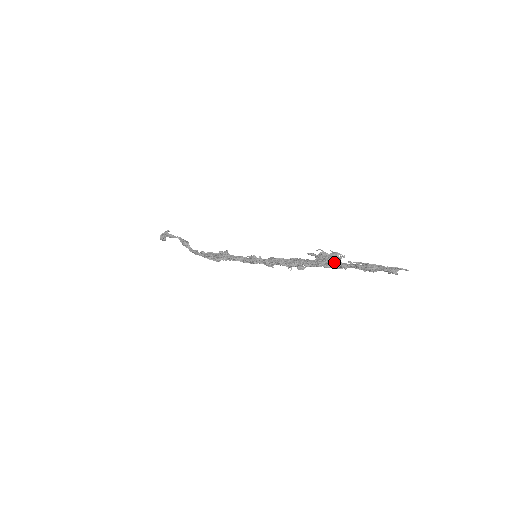
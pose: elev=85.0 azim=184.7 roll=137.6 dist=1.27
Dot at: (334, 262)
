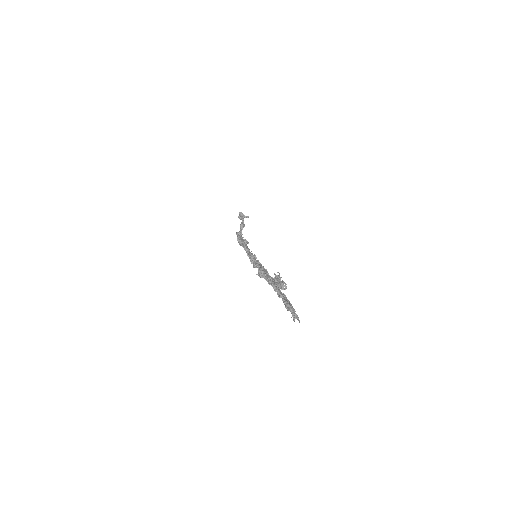
Dot at: (278, 288)
